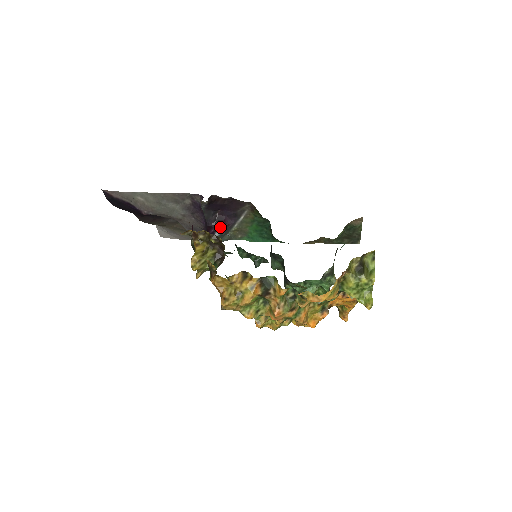
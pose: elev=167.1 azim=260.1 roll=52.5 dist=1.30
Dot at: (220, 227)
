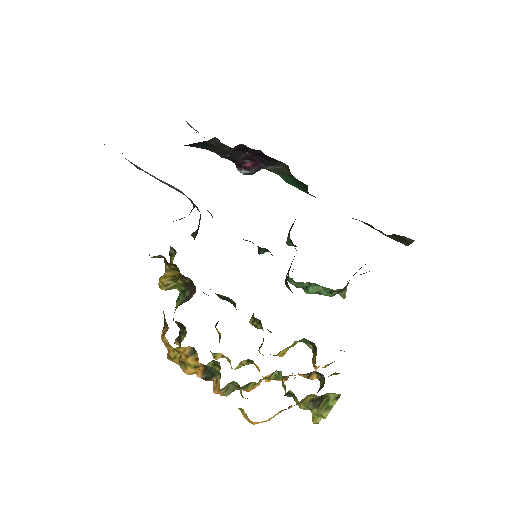
Dot at: (247, 169)
